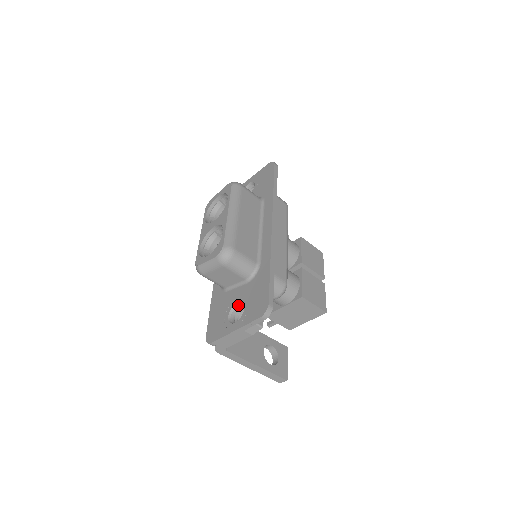
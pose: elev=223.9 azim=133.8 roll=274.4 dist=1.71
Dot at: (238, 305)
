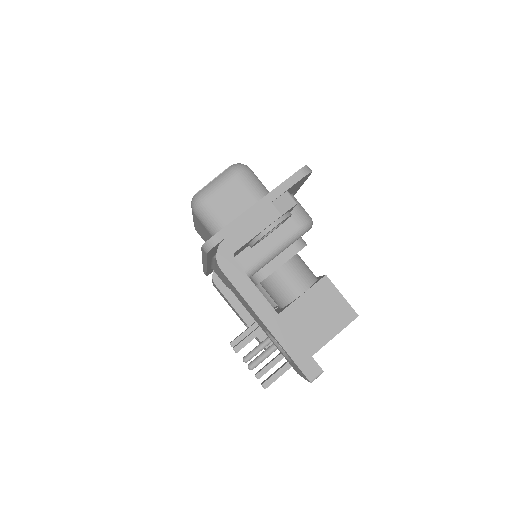
Dot at: occluded
